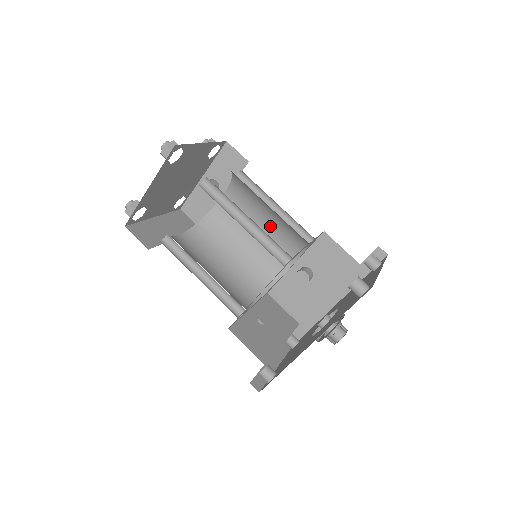
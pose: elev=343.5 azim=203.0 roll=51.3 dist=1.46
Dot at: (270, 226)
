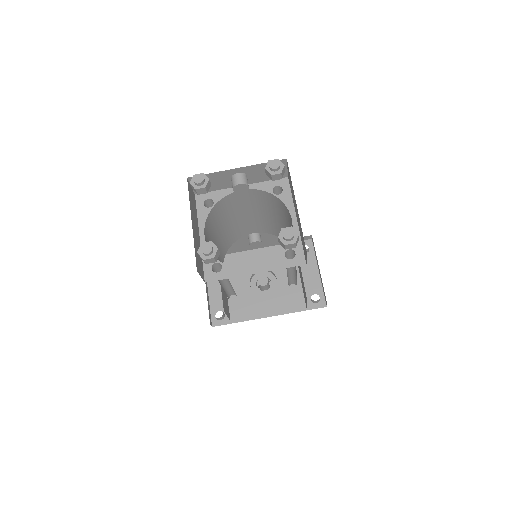
Dot at: (263, 217)
